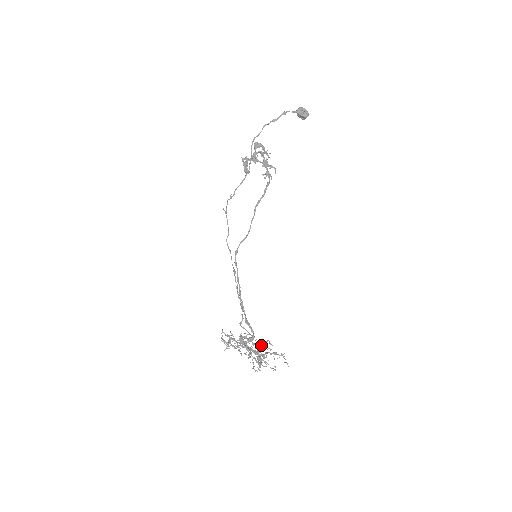
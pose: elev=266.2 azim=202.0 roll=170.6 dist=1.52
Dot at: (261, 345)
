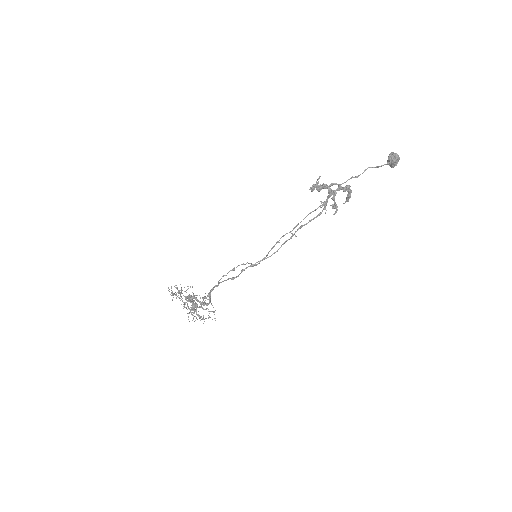
Dot at: occluded
